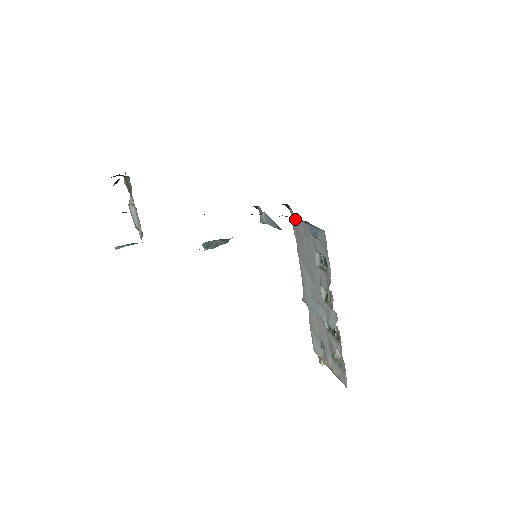
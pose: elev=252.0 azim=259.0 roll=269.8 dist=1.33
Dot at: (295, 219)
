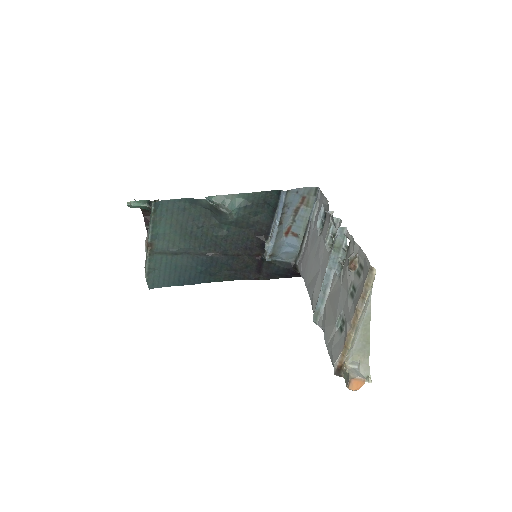
Dot at: (301, 258)
